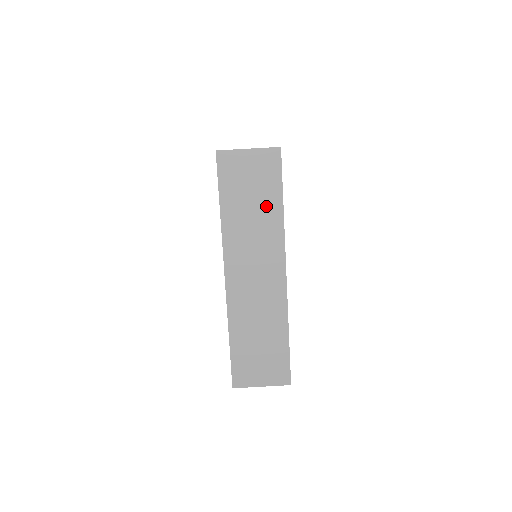
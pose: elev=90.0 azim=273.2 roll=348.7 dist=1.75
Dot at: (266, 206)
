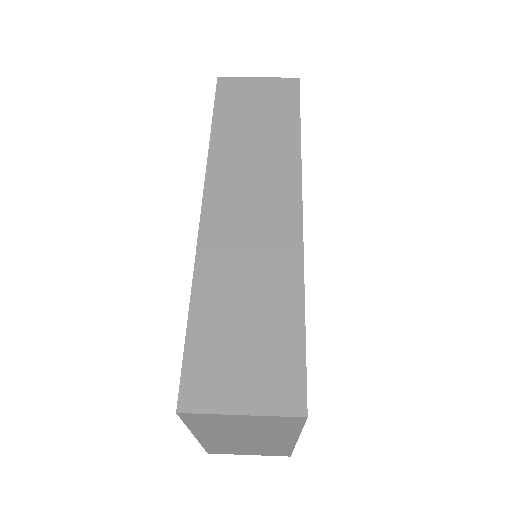
Dot at: (276, 129)
